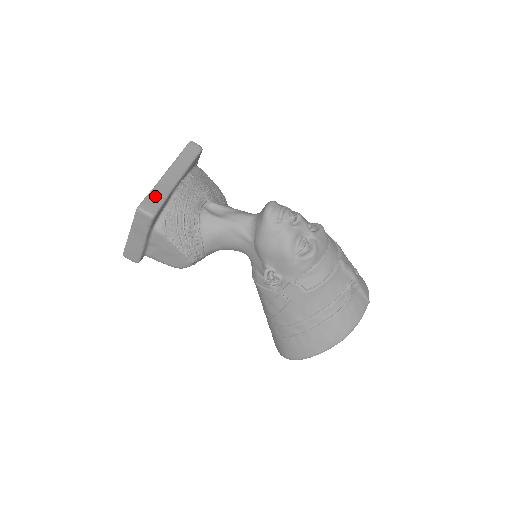
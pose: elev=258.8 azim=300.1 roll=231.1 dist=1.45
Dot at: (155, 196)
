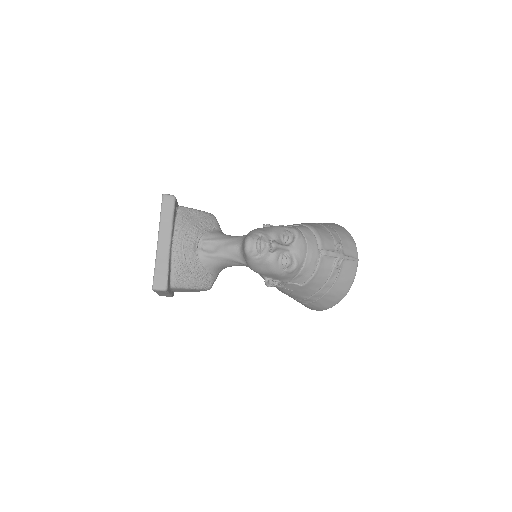
Dot at: (160, 271)
